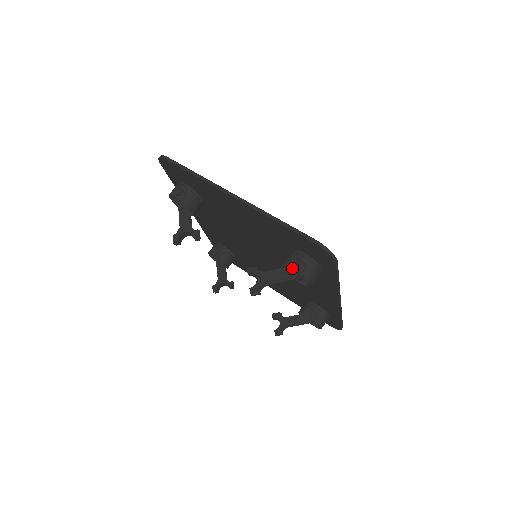
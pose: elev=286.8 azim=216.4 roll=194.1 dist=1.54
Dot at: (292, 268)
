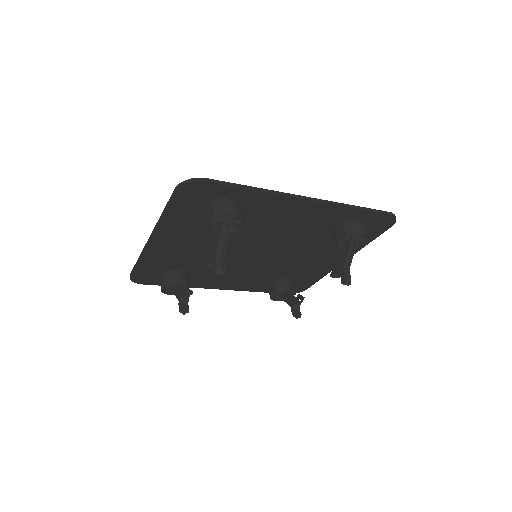
Dot at: occluded
